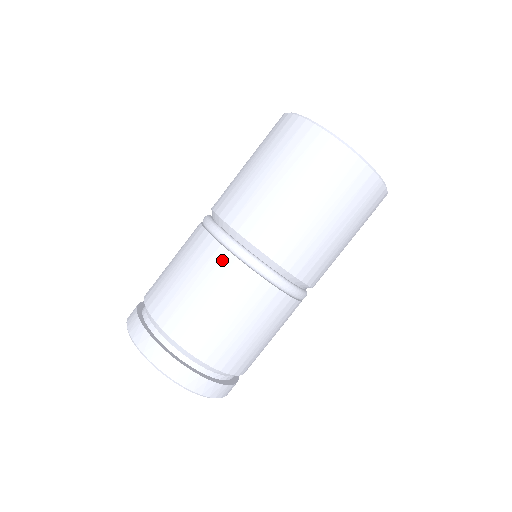
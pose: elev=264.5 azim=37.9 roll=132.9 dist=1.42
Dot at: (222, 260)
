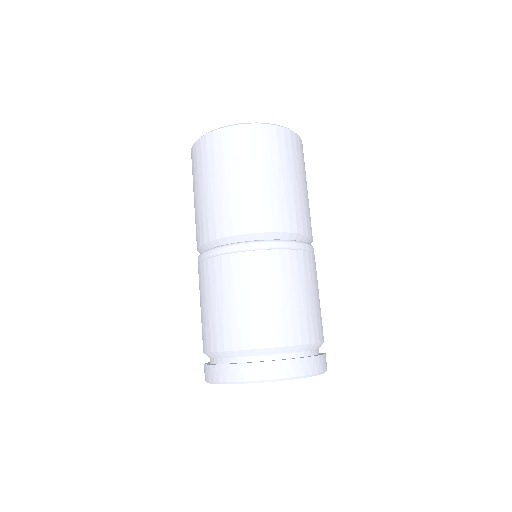
Dot at: (209, 268)
